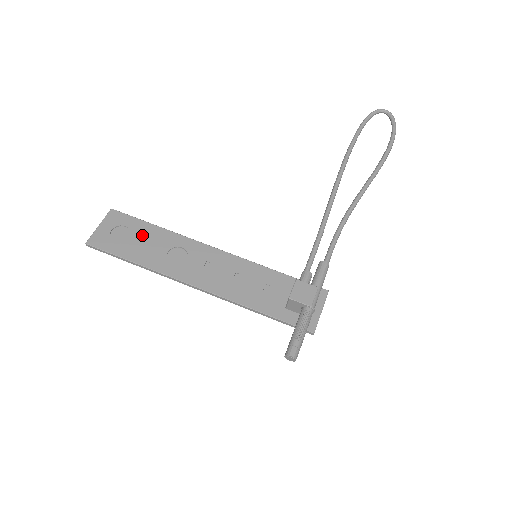
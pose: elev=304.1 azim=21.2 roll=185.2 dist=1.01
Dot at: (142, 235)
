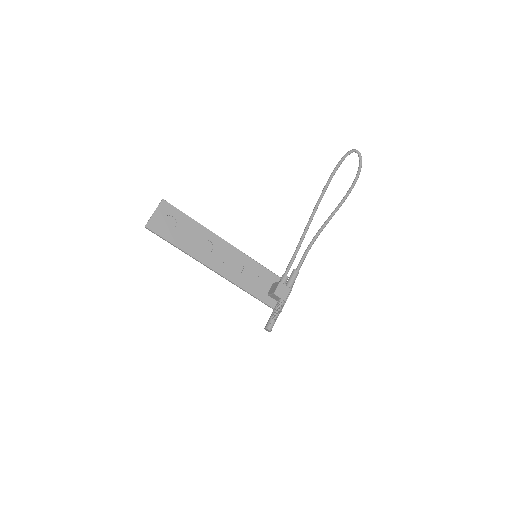
Dot at: (184, 226)
